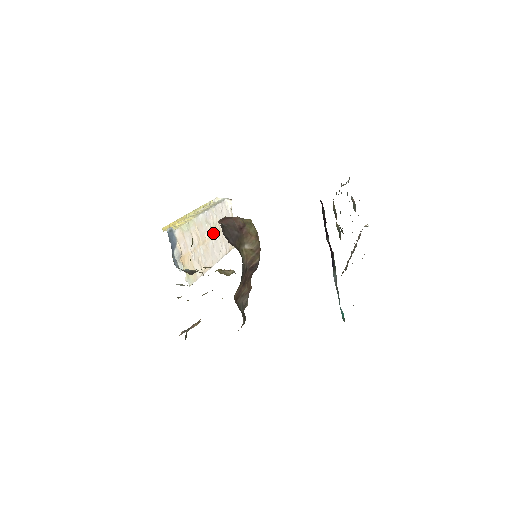
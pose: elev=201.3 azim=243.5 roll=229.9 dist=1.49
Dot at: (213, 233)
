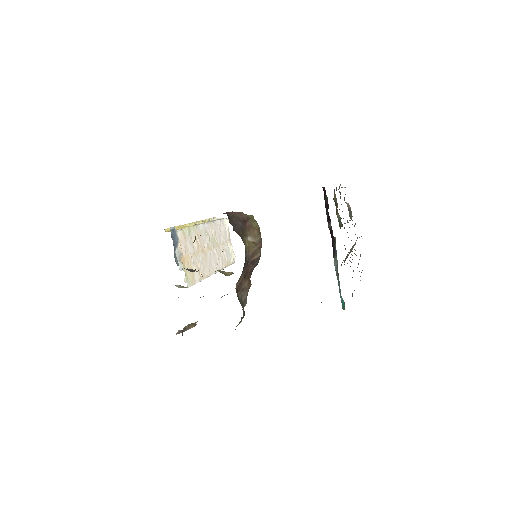
Dot at: (211, 245)
